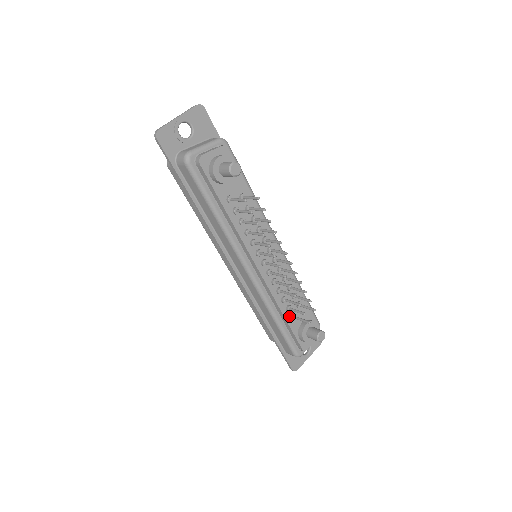
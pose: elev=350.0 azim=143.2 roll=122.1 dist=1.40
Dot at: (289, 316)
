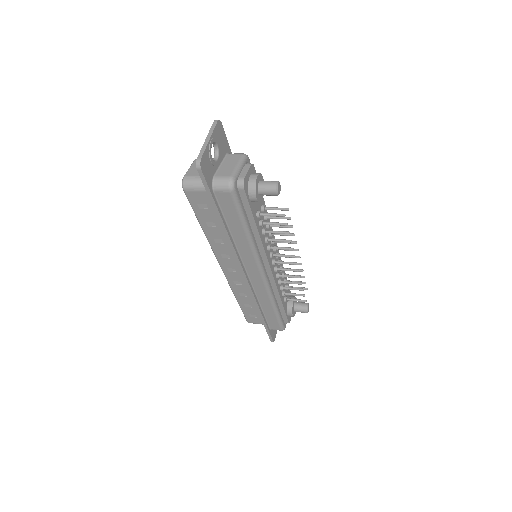
Dot at: (283, 300)
